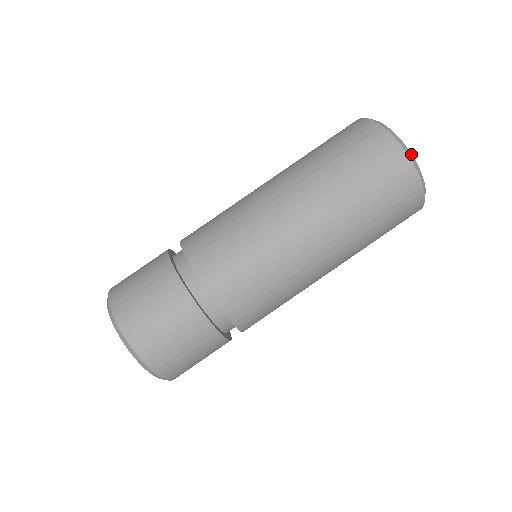
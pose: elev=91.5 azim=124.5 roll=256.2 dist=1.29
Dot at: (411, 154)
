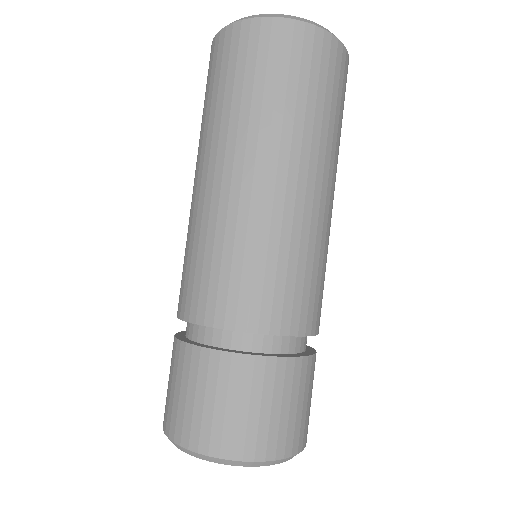
Dot at: (333, 34)
